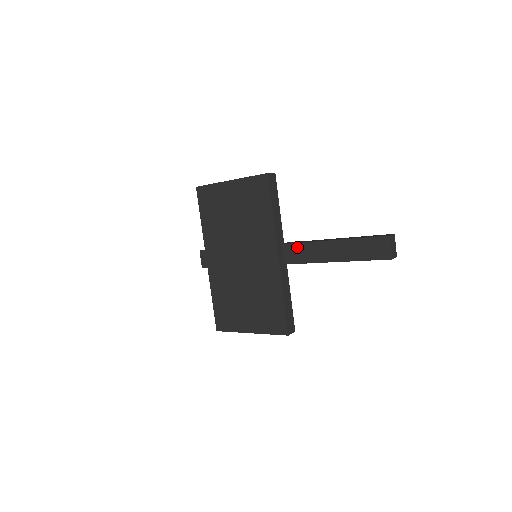
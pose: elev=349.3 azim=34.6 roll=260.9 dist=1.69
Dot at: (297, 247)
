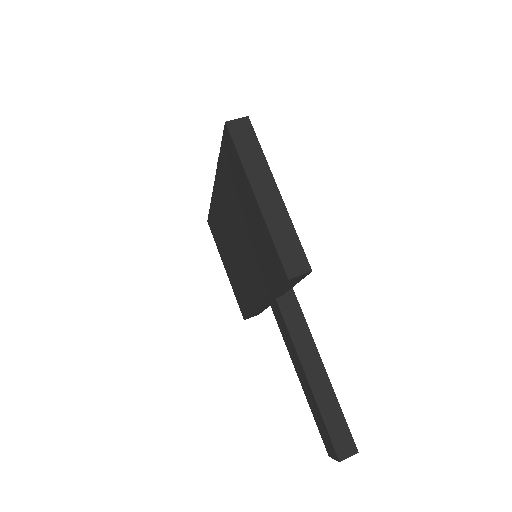
Dot at: (283, 323)
